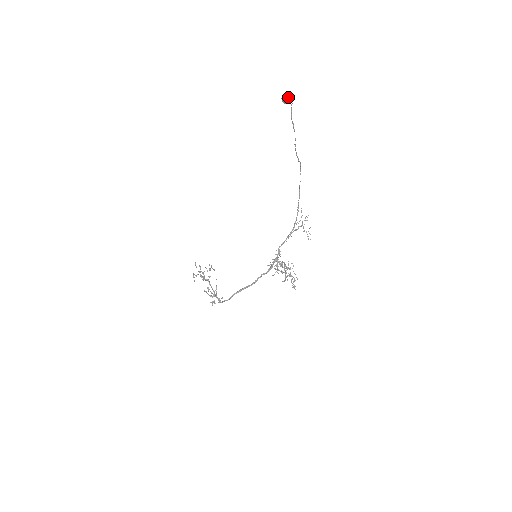
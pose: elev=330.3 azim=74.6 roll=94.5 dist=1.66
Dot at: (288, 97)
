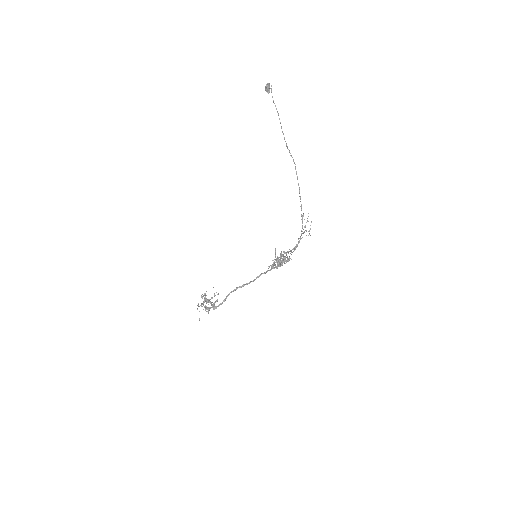
Dot at: (269, 84)
